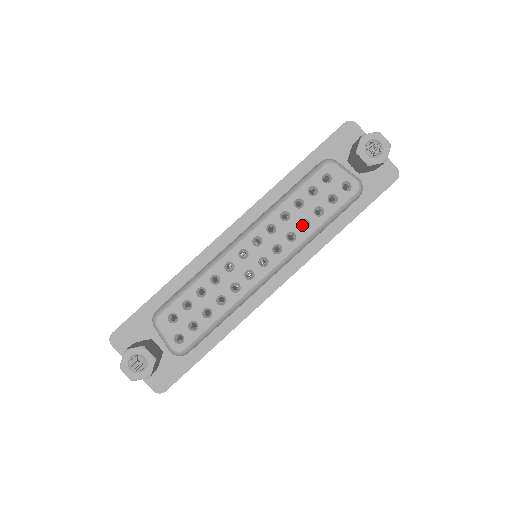
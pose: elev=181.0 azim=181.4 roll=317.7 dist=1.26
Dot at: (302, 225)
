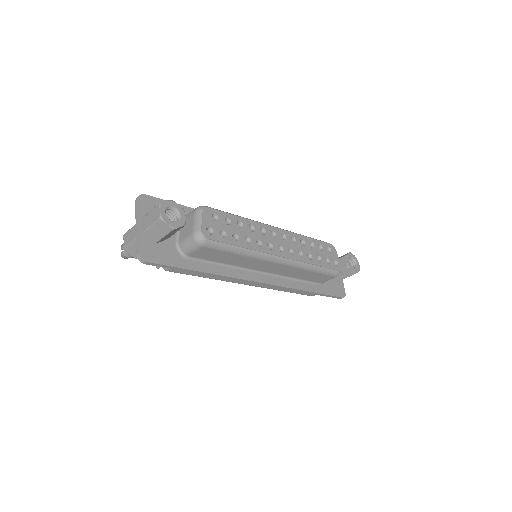
Dot at: occluded
